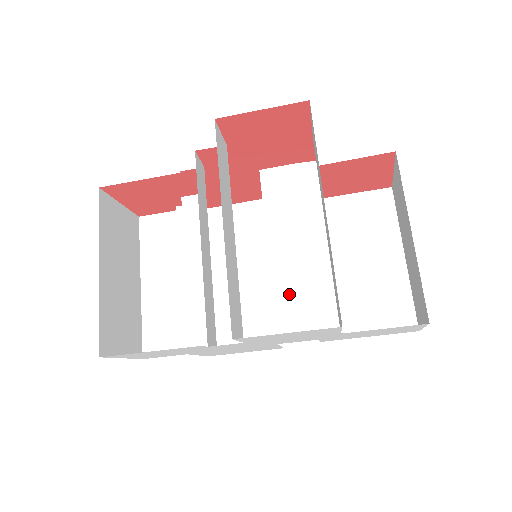
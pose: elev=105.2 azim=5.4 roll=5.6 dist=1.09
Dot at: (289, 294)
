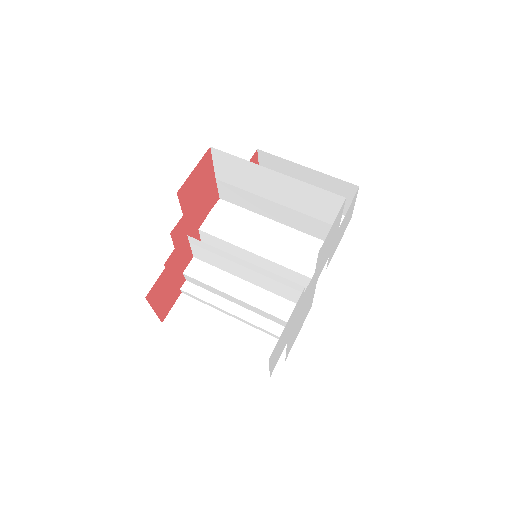
Dot at: (290, 257)
